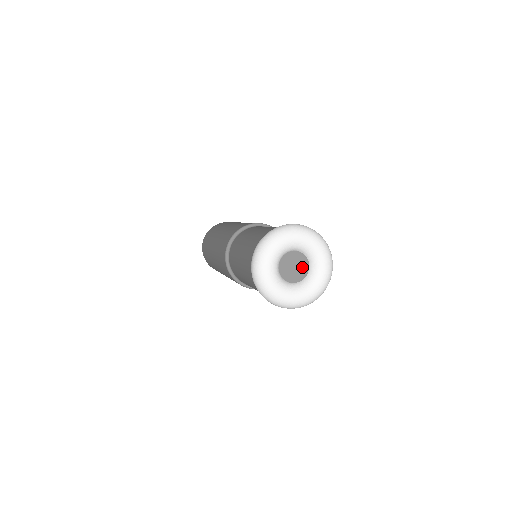
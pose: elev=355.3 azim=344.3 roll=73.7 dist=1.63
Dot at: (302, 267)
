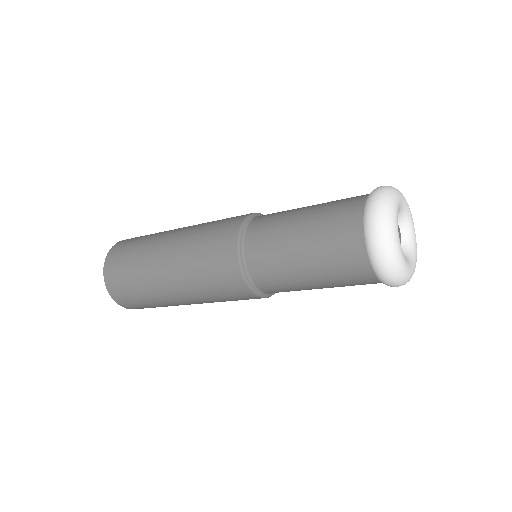
Dot at: occluded
